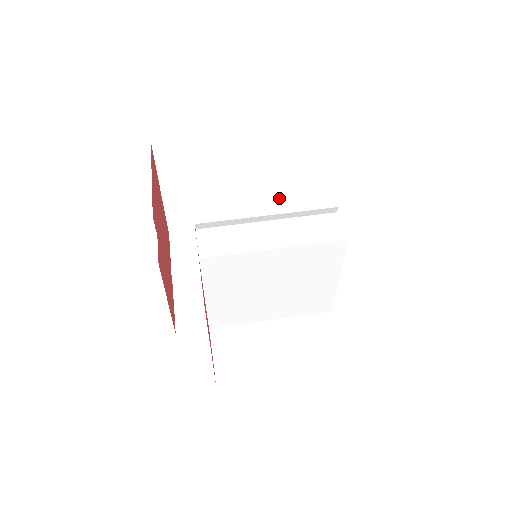
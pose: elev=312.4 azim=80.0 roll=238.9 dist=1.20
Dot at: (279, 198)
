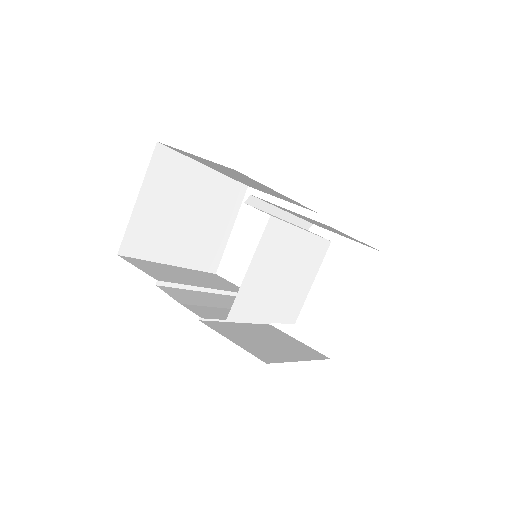
Dot at: (211, 246)
